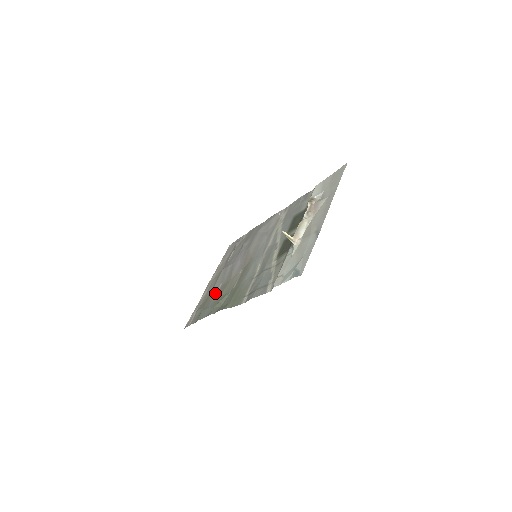
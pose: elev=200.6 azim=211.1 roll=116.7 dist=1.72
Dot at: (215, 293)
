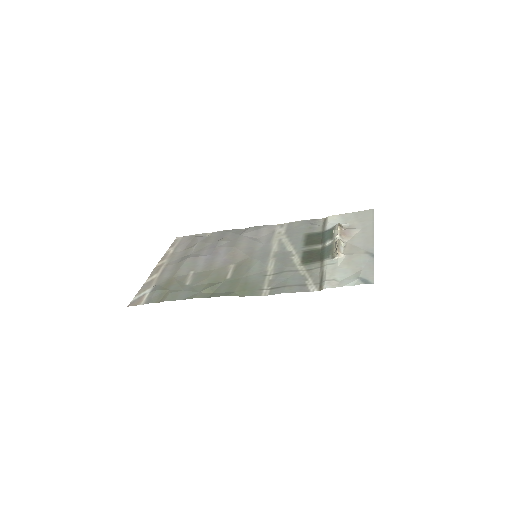
Dot at: (186, 278)
